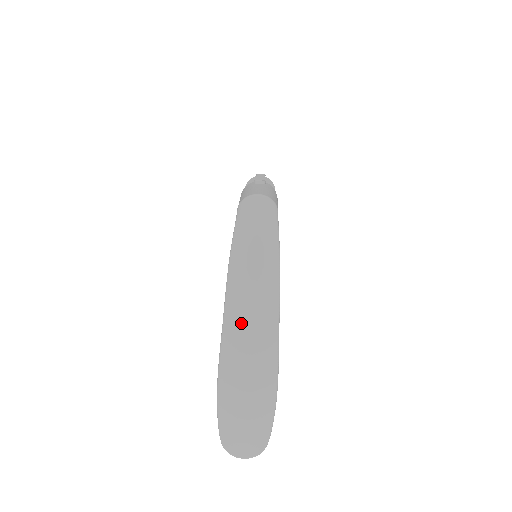
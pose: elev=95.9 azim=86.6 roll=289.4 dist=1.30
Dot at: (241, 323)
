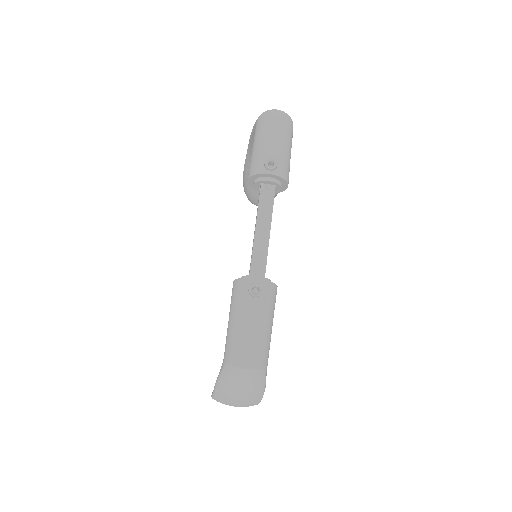
Dot at: (228, 402)
